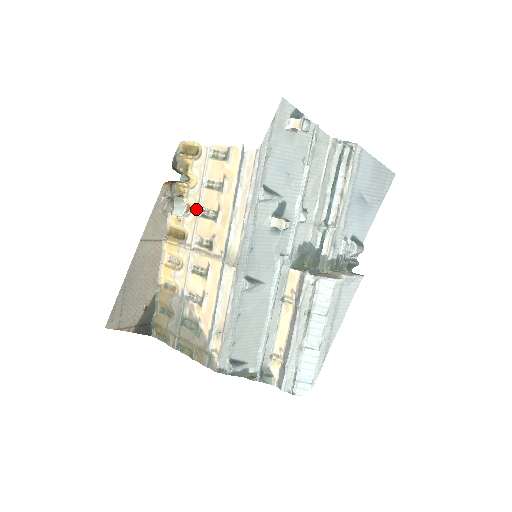
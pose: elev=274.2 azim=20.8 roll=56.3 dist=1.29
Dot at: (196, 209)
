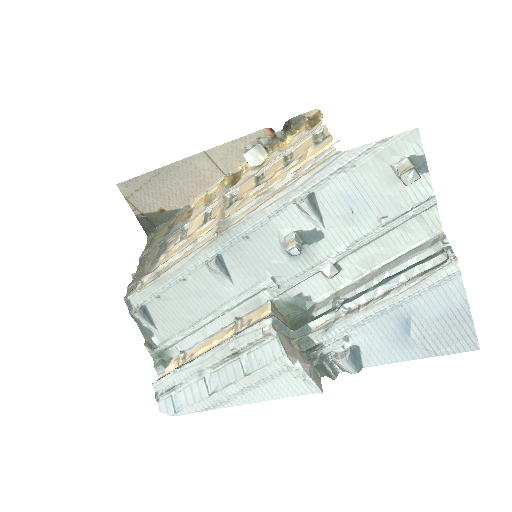
Dot at: (261, 168)
